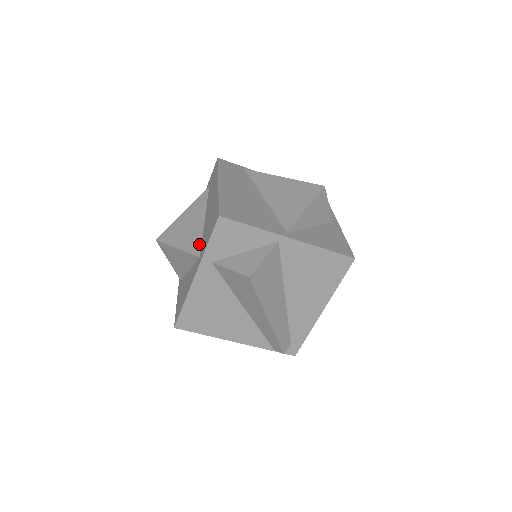
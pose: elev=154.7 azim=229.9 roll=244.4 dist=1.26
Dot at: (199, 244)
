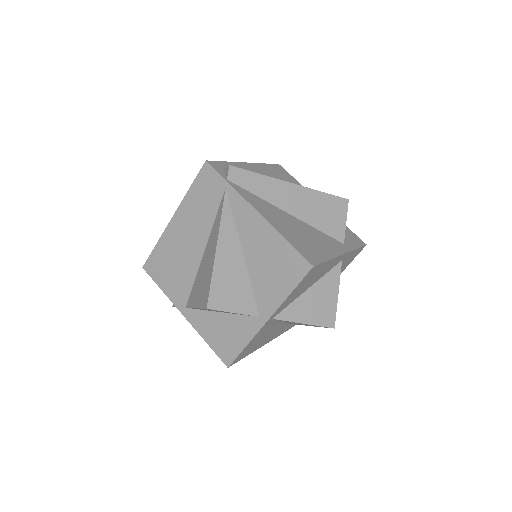
Dot at: occluded
